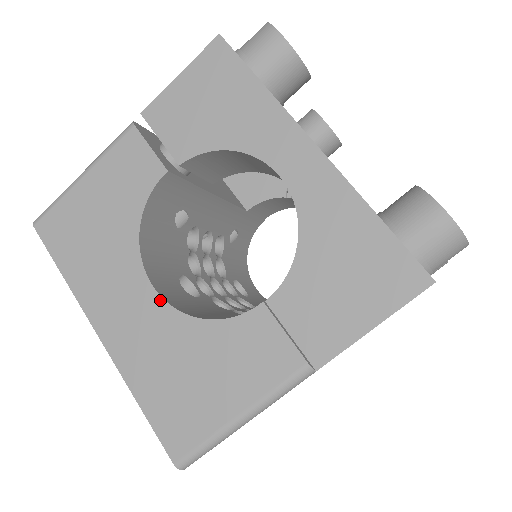
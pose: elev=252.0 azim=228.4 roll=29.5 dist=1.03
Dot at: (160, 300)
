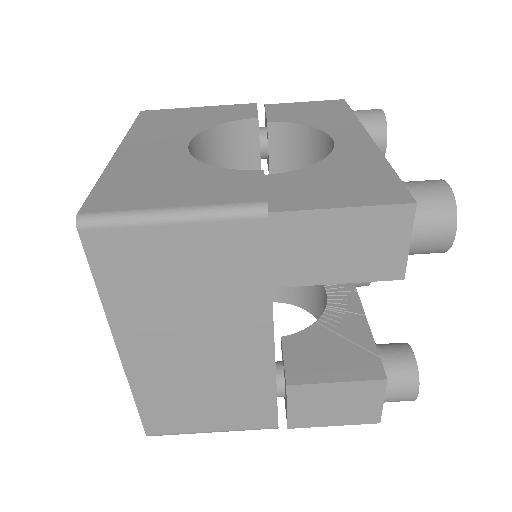
Dot at: (186, 150)
